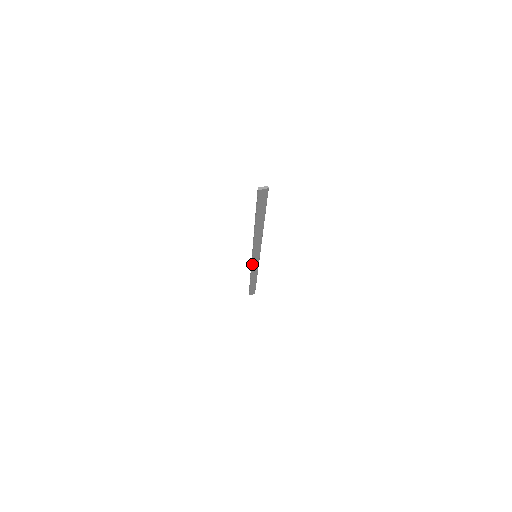
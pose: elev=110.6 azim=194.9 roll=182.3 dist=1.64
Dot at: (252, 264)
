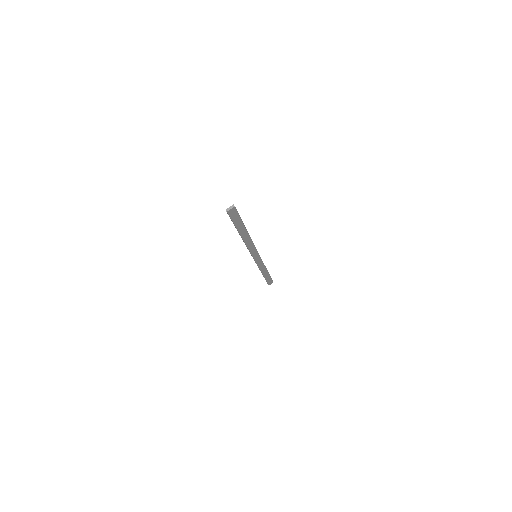
Dot at: (256, 263)
